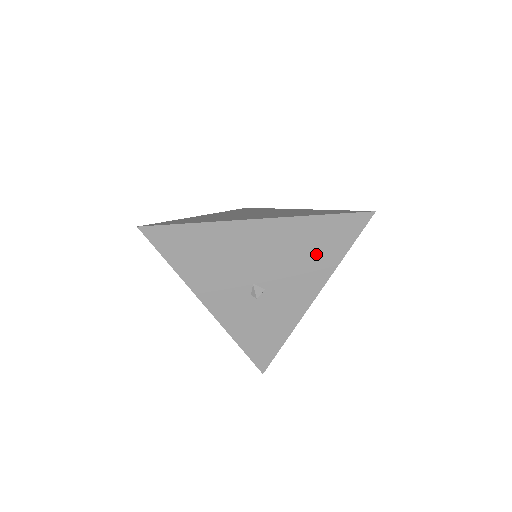
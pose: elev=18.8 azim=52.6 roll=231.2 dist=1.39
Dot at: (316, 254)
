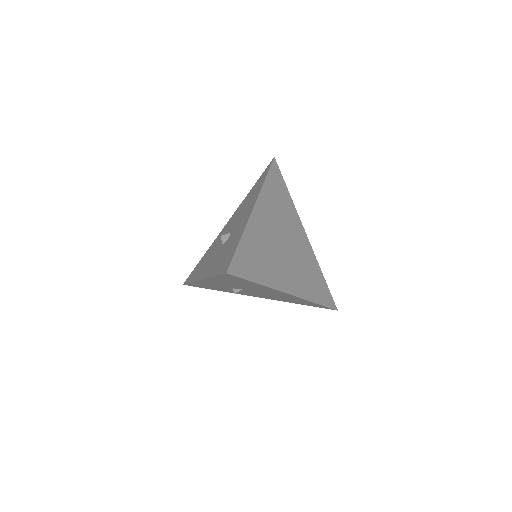
Dot at: (289, 300)
